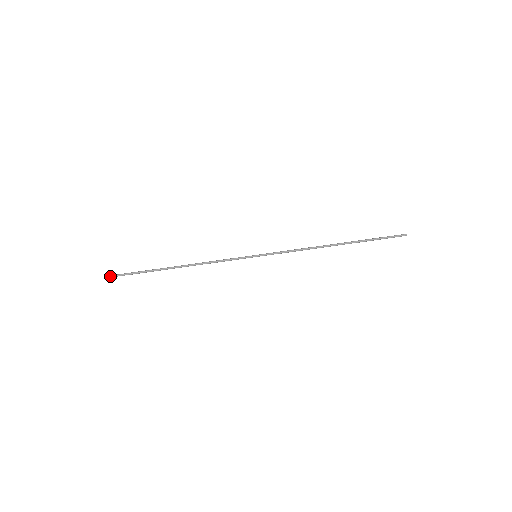
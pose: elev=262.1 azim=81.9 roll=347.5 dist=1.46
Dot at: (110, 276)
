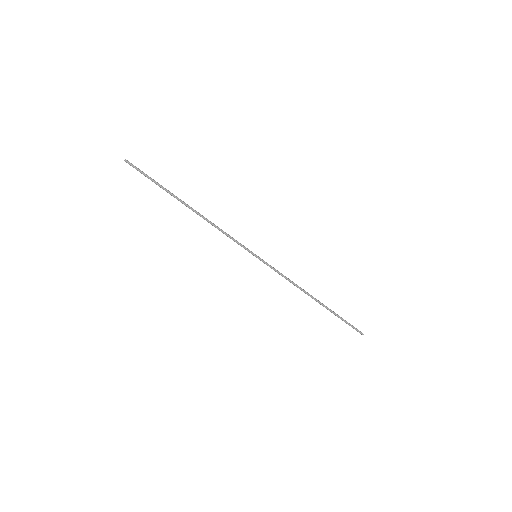
Dot at: (129, 162)
